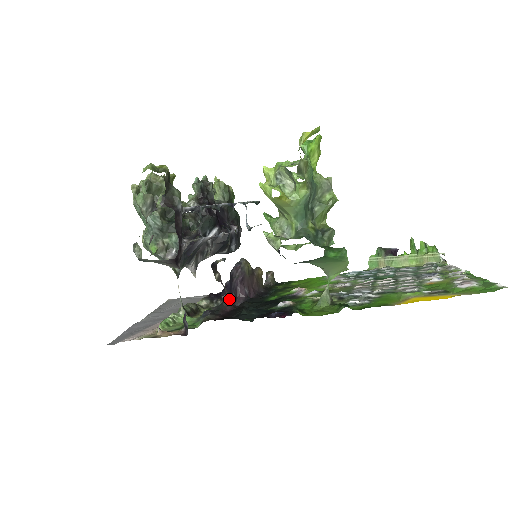
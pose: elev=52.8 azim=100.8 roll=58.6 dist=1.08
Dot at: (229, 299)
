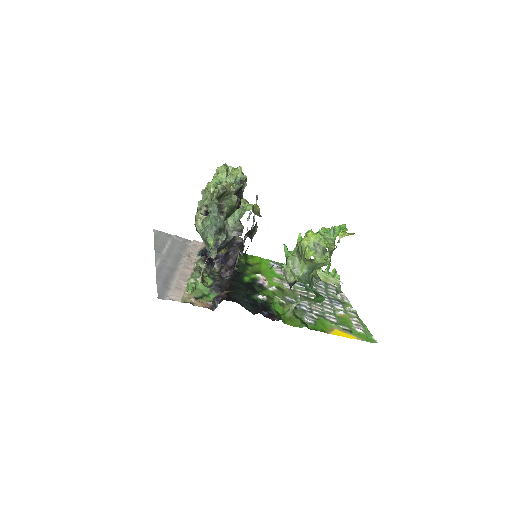
Dot at: (218, 268)
